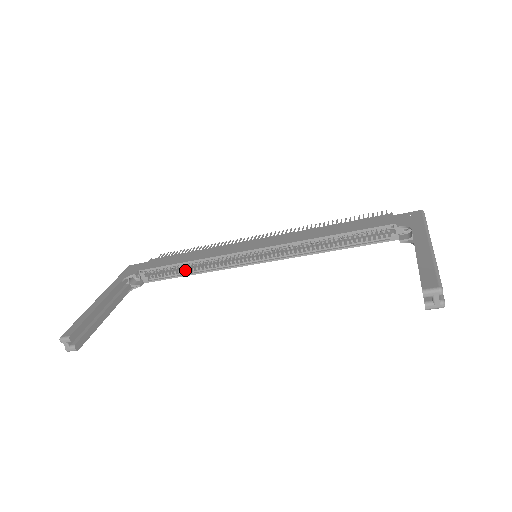
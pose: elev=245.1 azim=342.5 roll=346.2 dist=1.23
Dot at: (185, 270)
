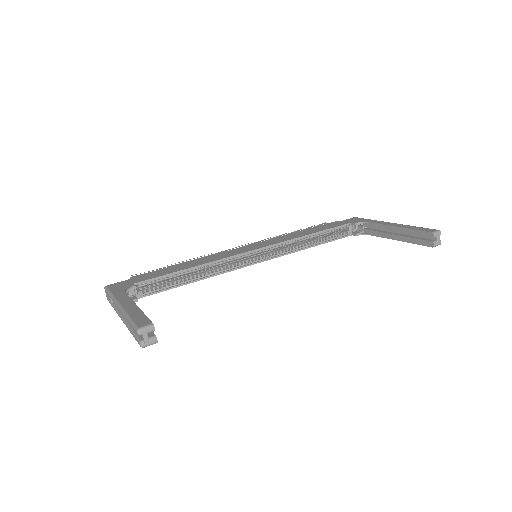
Dot at: (186, 278)
